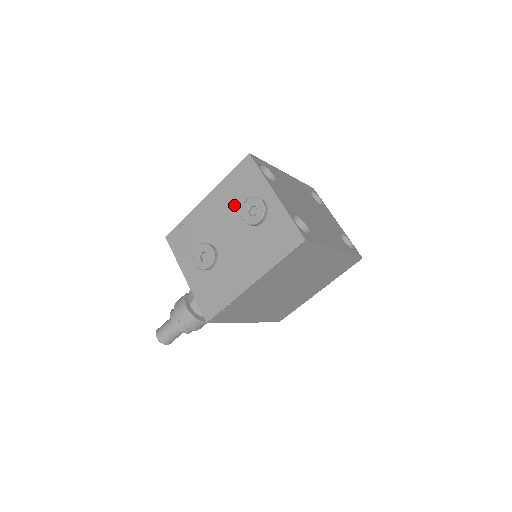
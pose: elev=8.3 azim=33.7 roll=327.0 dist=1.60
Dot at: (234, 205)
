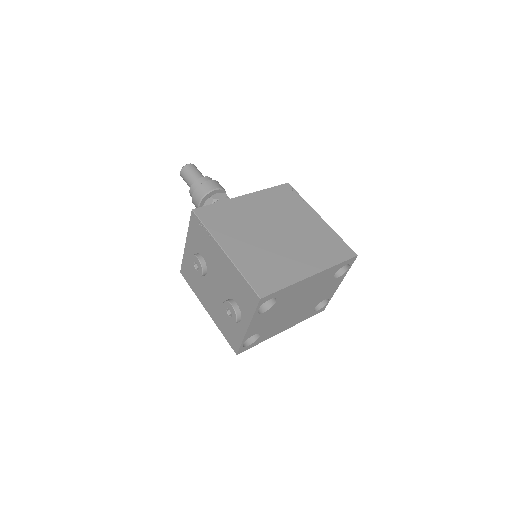
Dot at: (230, 287)
